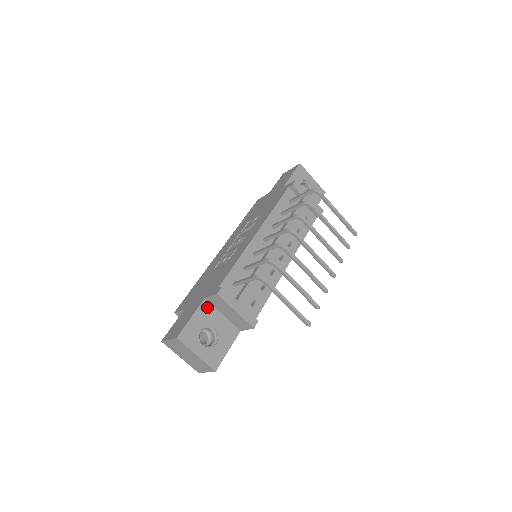
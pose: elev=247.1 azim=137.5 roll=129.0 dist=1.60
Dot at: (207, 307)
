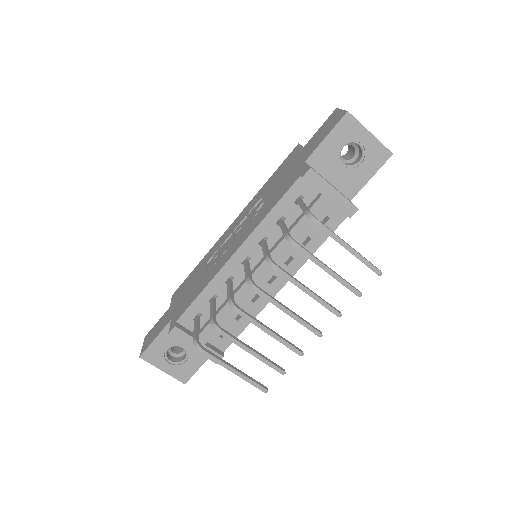
Dot at: occluded
